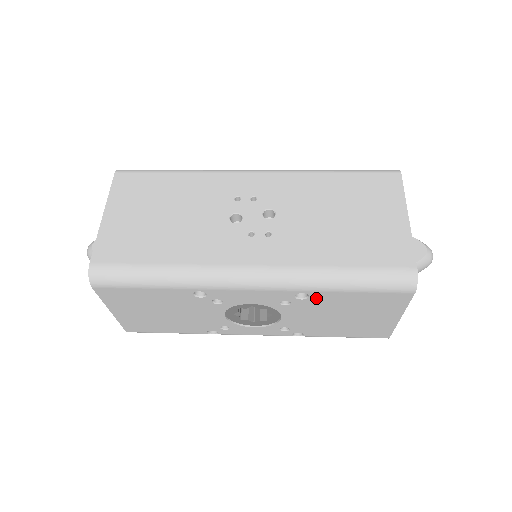
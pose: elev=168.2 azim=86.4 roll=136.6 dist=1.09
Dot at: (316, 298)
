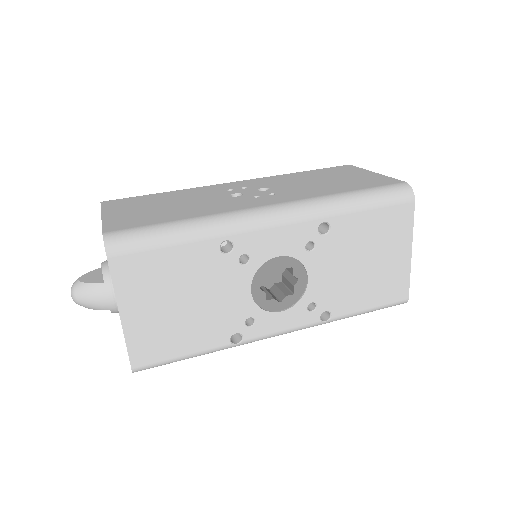
Dot at: (337, 230)
